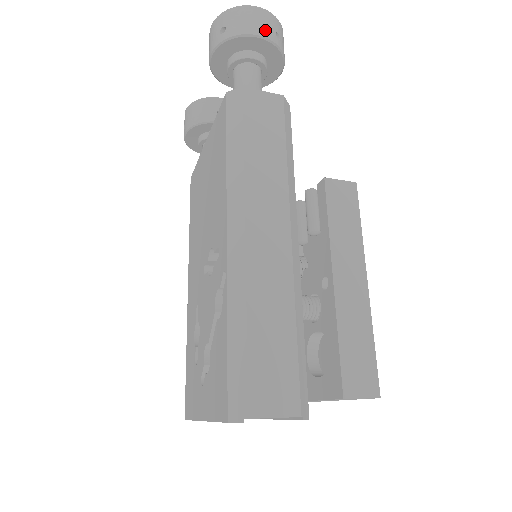
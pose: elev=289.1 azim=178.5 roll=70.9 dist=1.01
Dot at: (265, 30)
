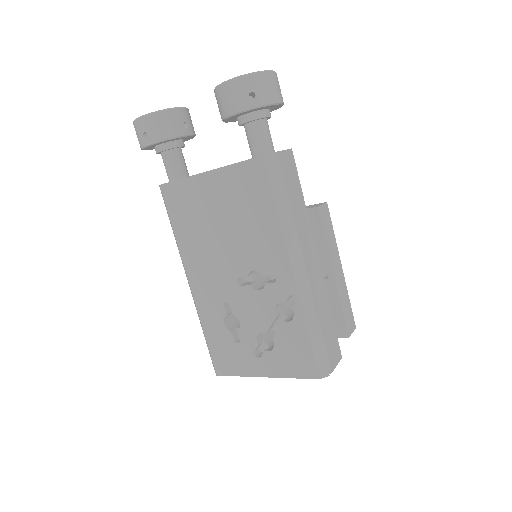
Dot at: (280, 95)
